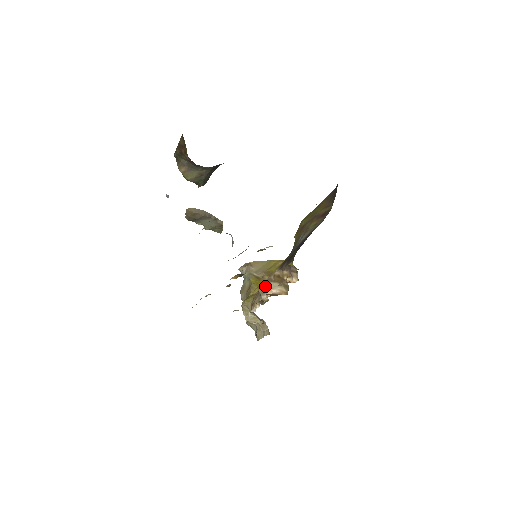
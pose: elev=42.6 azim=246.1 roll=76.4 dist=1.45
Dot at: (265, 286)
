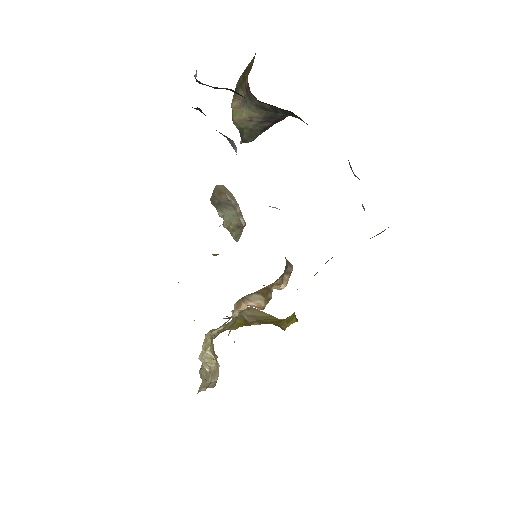
Dot at: (244, 297)
